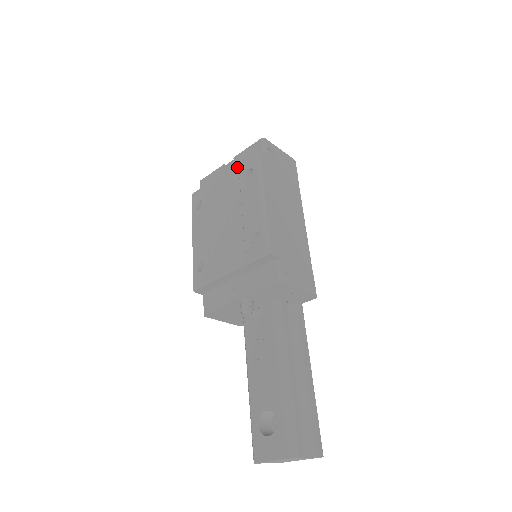
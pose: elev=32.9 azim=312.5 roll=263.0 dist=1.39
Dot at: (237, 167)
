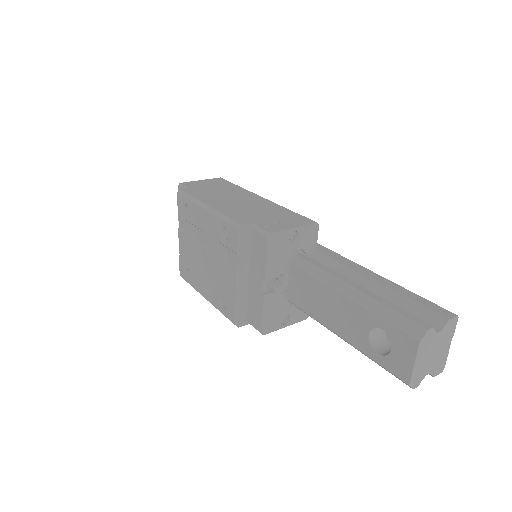
Dot at: (180, 218)
